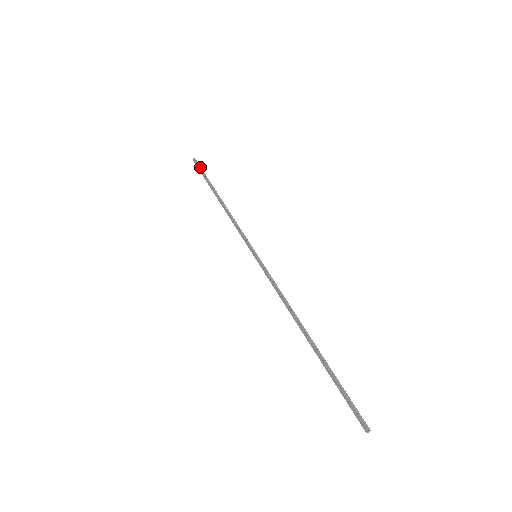
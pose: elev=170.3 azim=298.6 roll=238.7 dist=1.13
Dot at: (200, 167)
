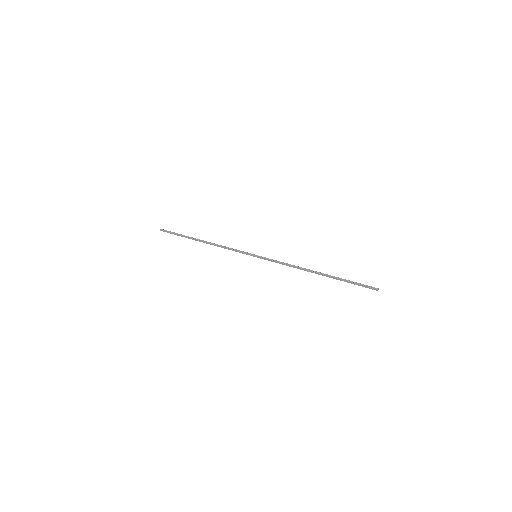
Dot at: (170, 232)
